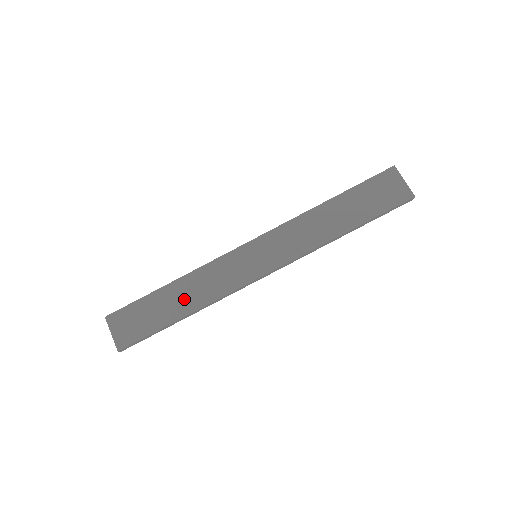
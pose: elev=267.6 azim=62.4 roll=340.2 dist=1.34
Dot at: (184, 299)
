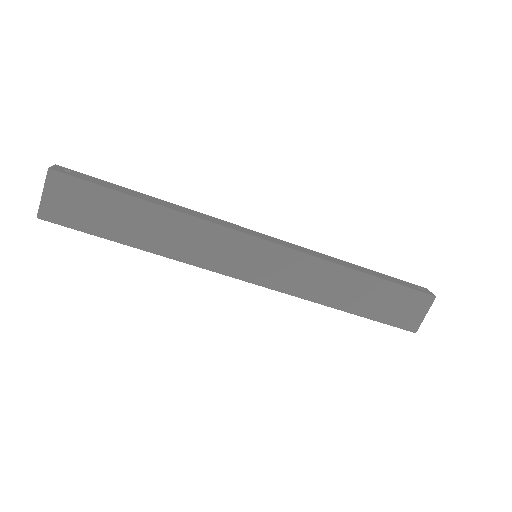
Dot at: (152, 233)
